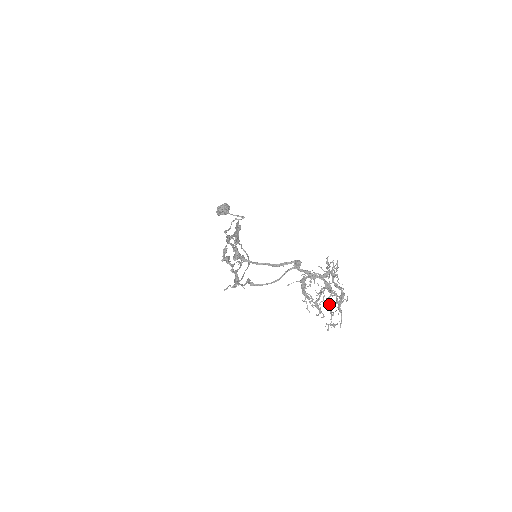
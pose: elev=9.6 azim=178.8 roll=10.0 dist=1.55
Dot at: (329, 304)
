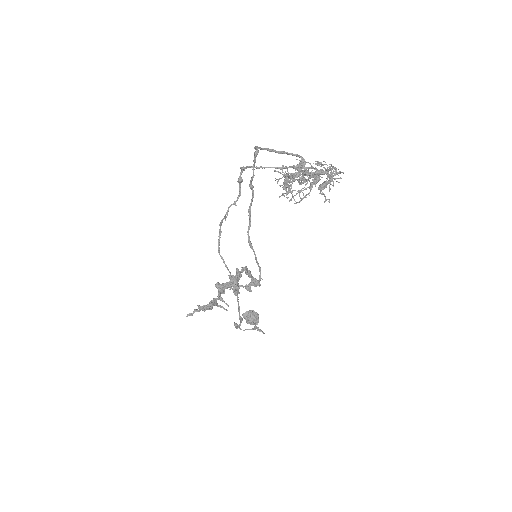
Dot at: (305, 169)
